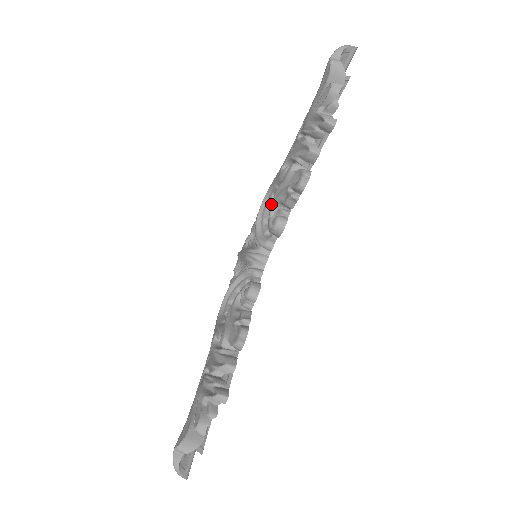
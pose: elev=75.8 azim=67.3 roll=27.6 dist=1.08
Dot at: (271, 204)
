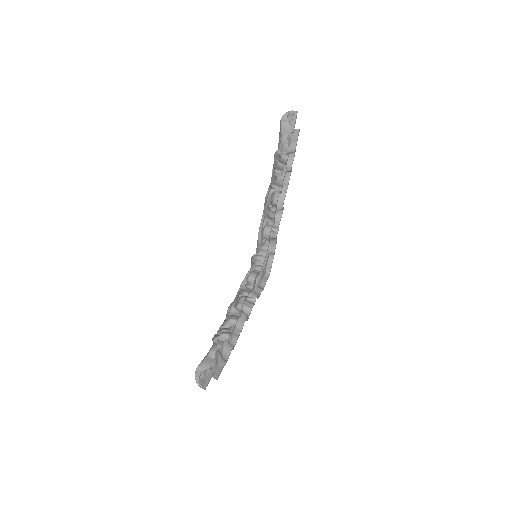
Dot at: occluded
